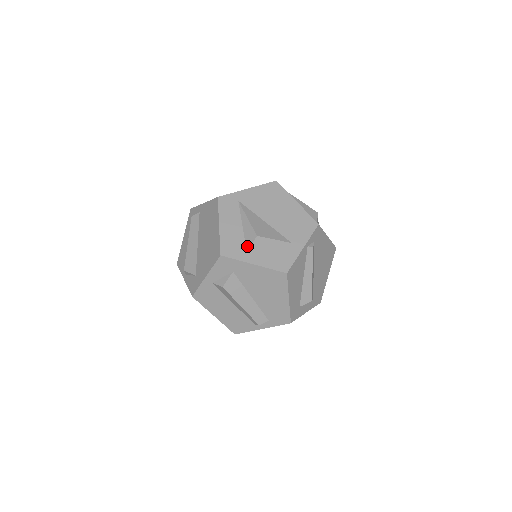
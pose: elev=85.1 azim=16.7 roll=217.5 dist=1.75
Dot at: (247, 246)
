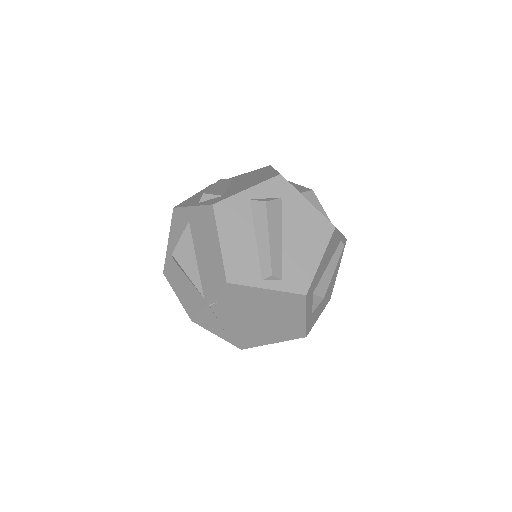
Dot at: (300, 191)
